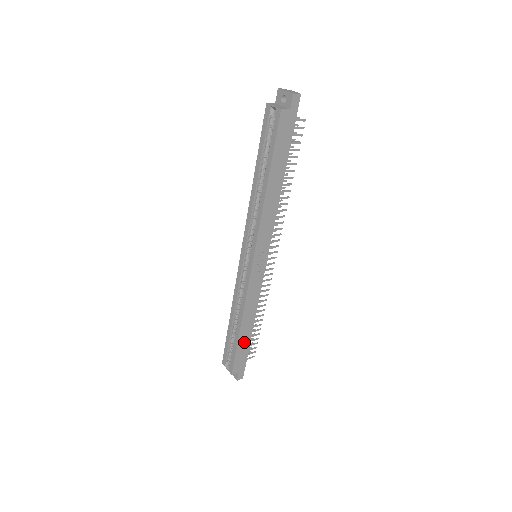
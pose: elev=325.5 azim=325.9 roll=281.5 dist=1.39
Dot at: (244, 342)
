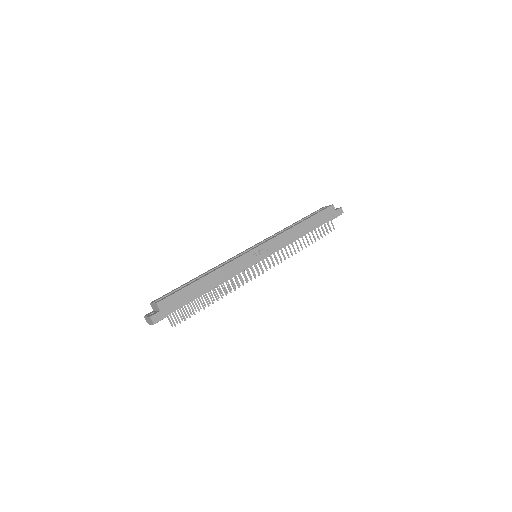
Dot at: (193, 292)
